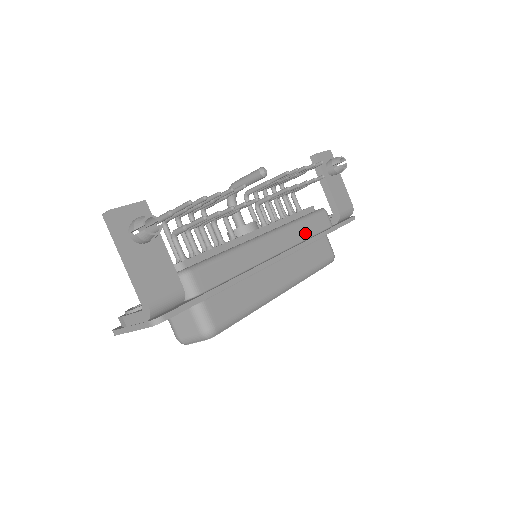
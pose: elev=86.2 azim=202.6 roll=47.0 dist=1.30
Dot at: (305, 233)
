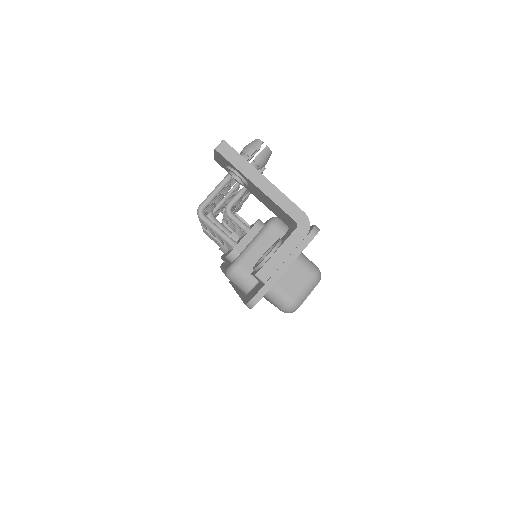
Dot at: occluded
